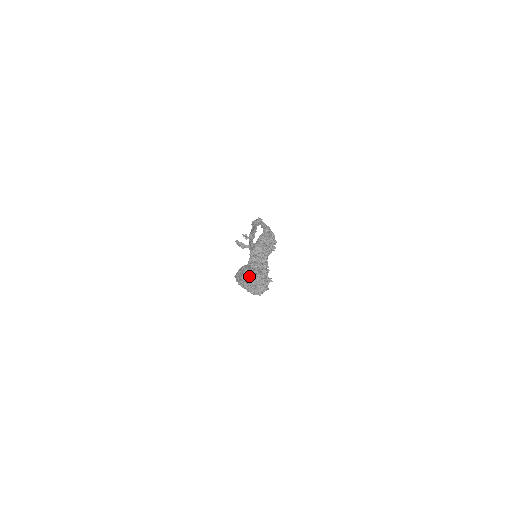
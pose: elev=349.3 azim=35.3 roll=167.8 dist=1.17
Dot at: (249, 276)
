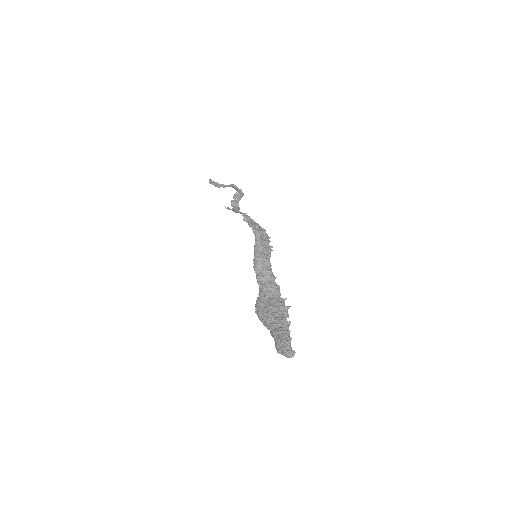
Dot at: (283, 354)
